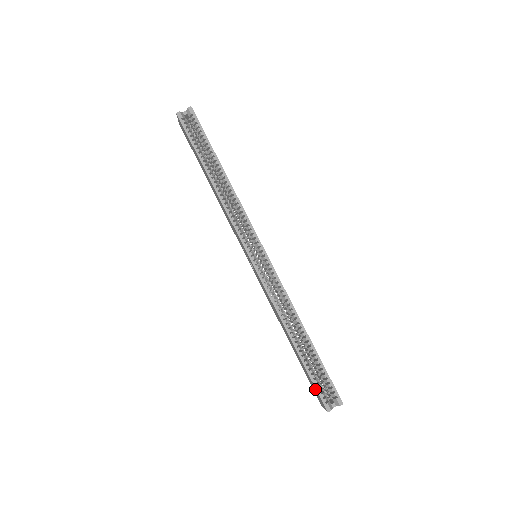
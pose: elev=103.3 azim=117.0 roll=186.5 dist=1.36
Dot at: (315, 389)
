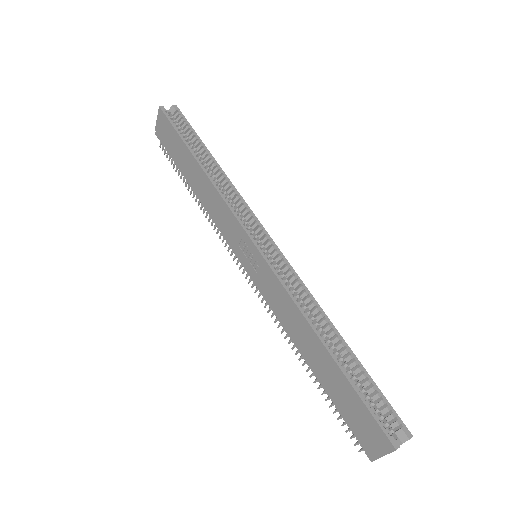
Dot at: (368, 418)
